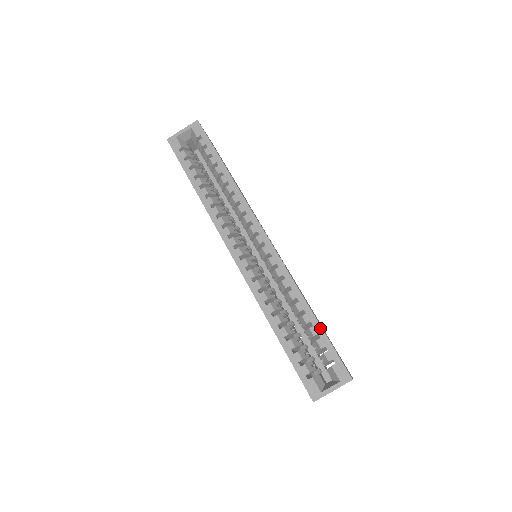
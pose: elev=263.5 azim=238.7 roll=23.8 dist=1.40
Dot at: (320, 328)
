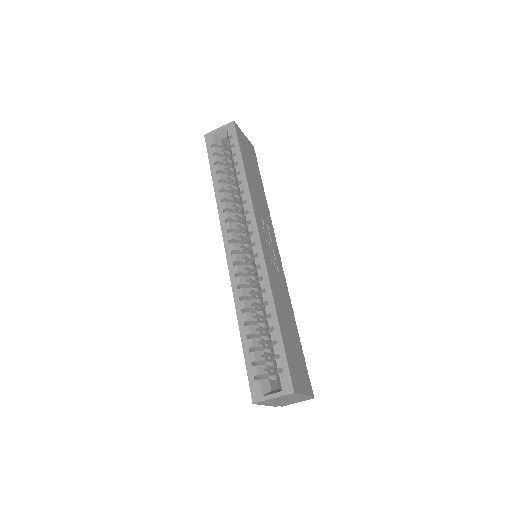
Dot at: (280, 334)
